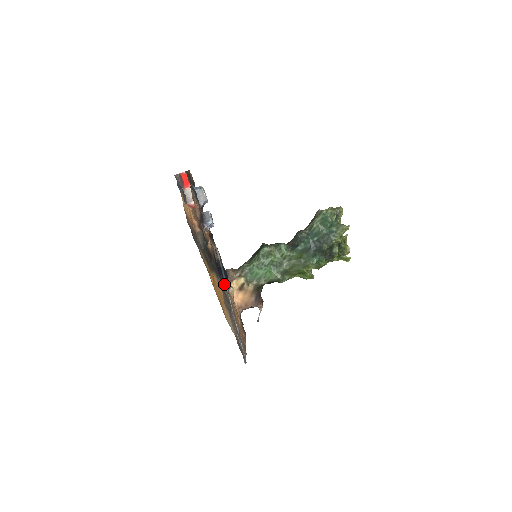
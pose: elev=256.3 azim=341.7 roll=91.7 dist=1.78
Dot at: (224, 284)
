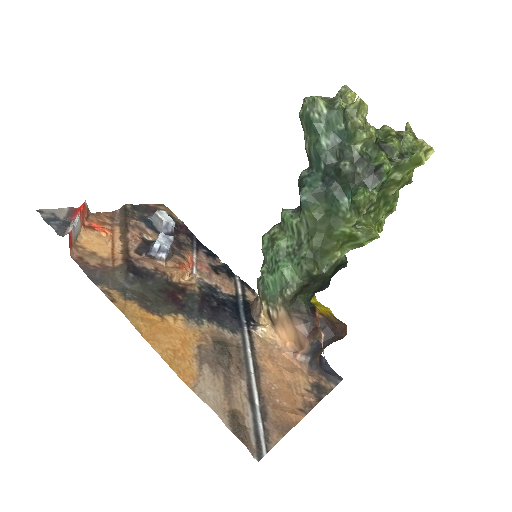
Dot at: (238, 326)
